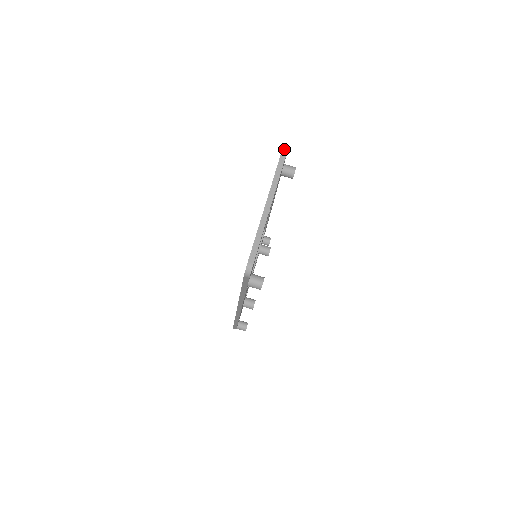
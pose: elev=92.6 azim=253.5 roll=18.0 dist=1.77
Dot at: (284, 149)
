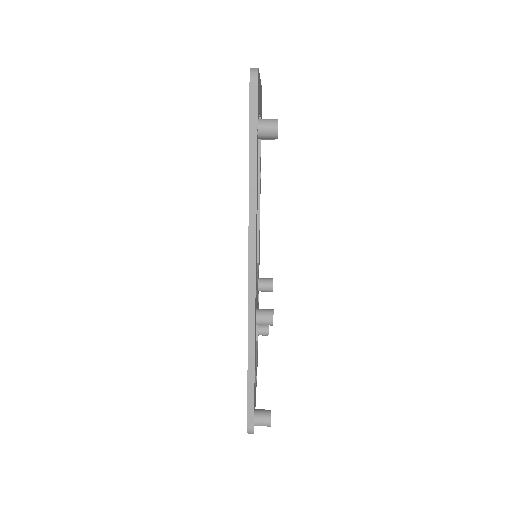
Dot at: occluded
